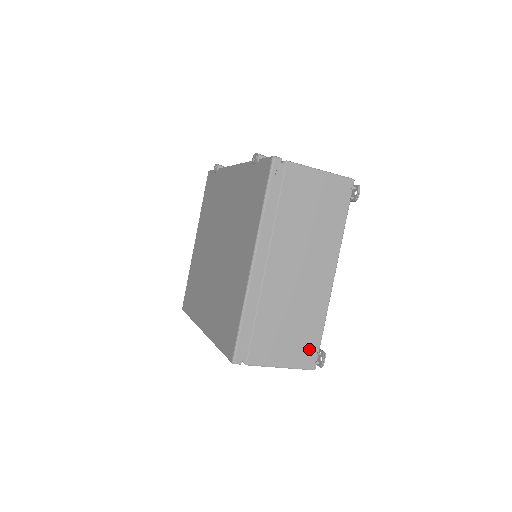
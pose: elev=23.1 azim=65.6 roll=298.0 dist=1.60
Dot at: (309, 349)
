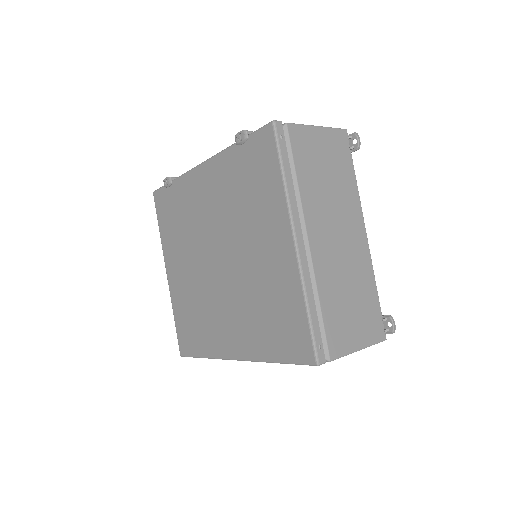
Dot at: (374, 319)
